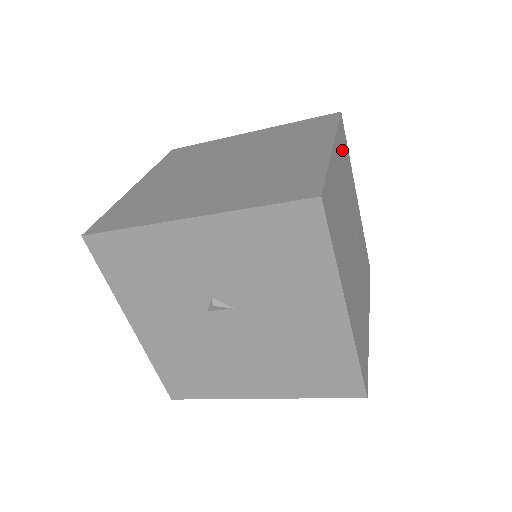
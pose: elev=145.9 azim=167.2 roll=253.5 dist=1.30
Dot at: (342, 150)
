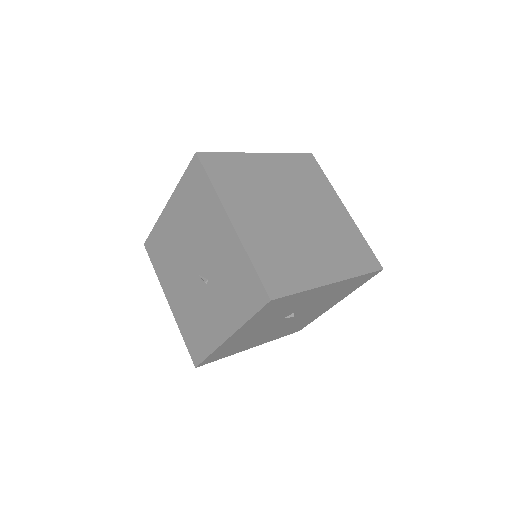
Dot at: occluded
